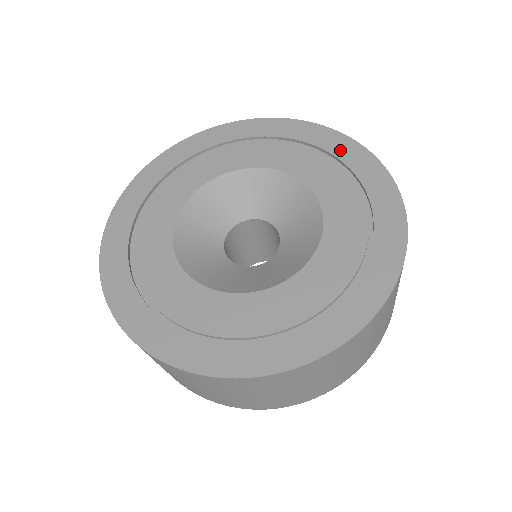
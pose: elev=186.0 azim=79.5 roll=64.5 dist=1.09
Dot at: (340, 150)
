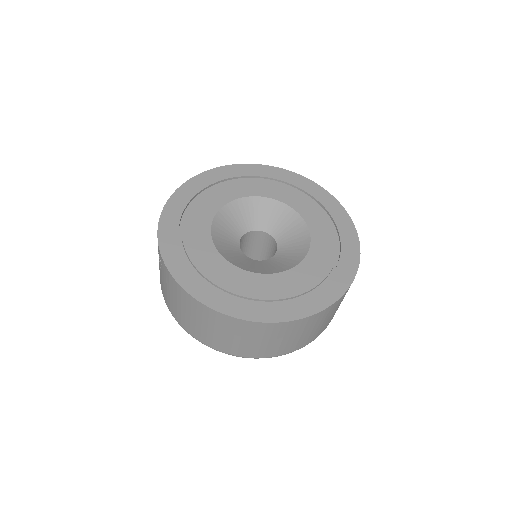
Dot at: (308, 188)
